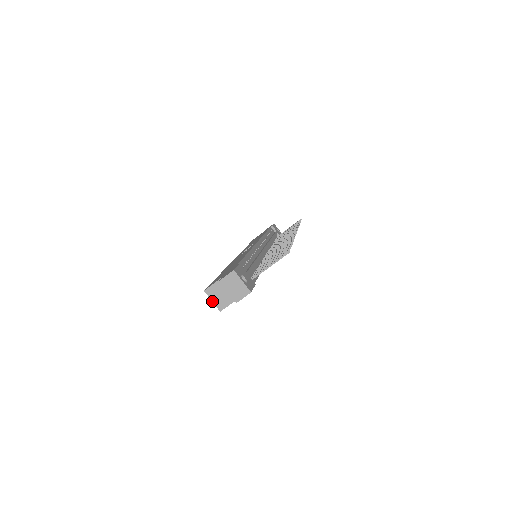
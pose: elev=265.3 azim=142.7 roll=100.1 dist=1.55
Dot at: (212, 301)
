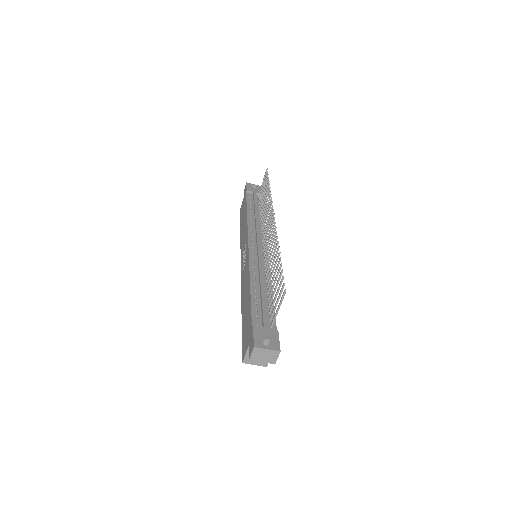
Dot at: occluded
